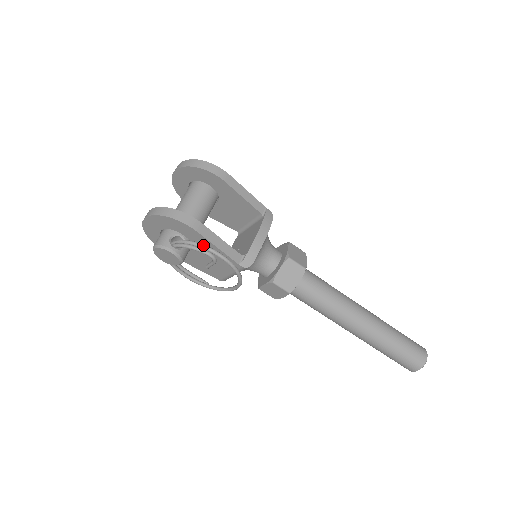
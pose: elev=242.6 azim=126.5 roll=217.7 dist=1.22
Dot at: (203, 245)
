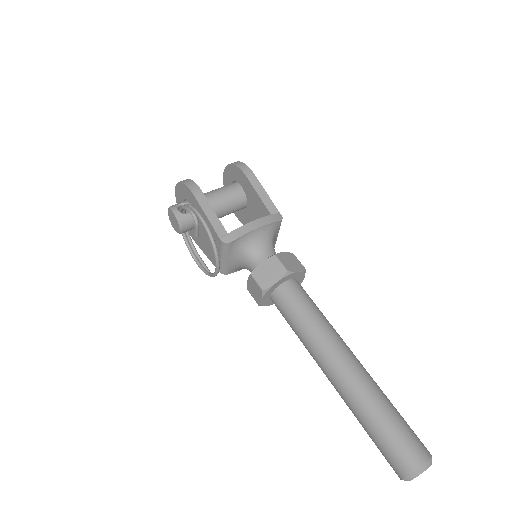
Dot at: (193, 206)
